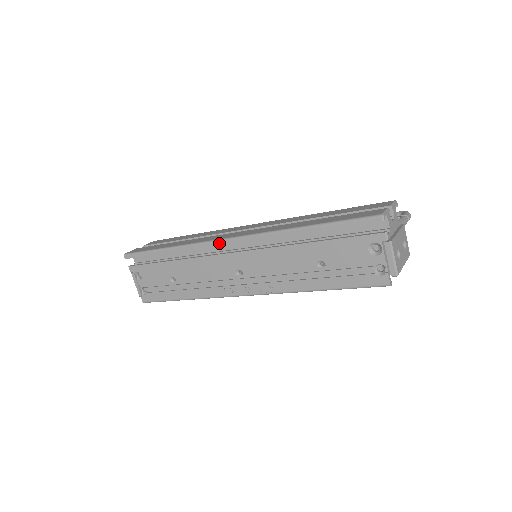
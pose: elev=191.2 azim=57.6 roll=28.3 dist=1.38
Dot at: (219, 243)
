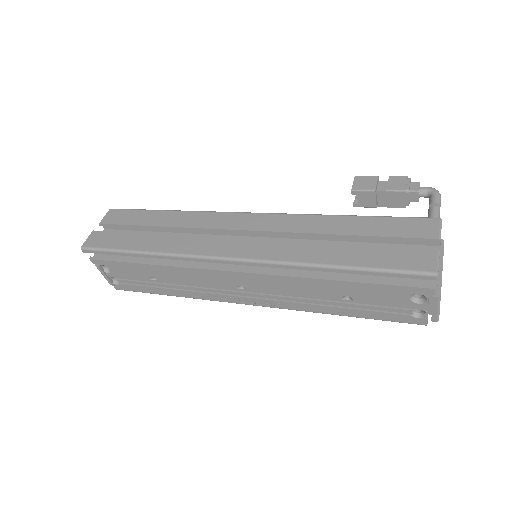
Dot at: (215, 261)
